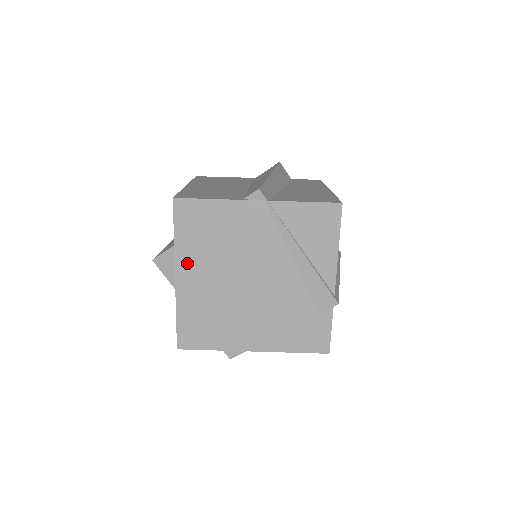
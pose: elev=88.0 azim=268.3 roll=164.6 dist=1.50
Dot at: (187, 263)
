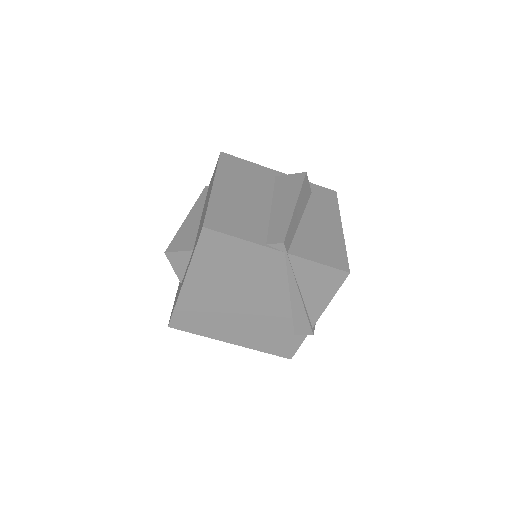
Dot at: (198, 275)
